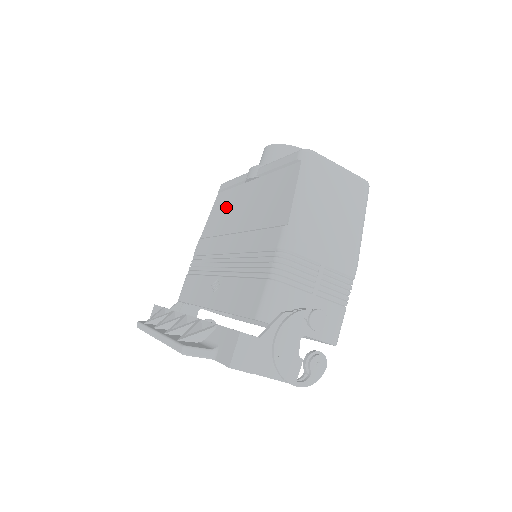
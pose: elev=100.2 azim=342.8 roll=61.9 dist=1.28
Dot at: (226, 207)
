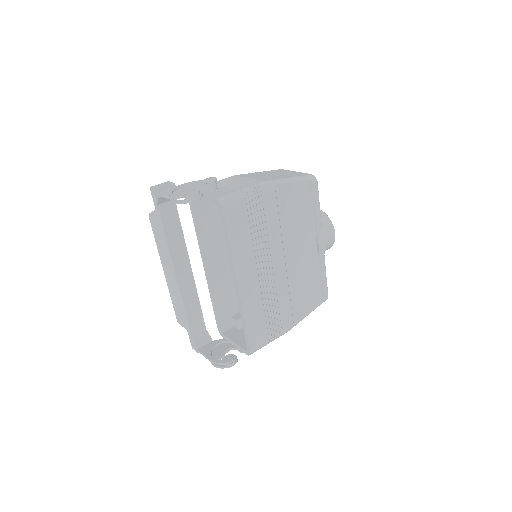
Dot at: occluded
